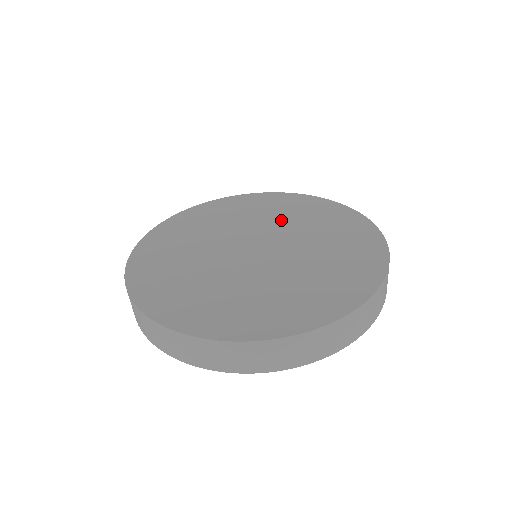
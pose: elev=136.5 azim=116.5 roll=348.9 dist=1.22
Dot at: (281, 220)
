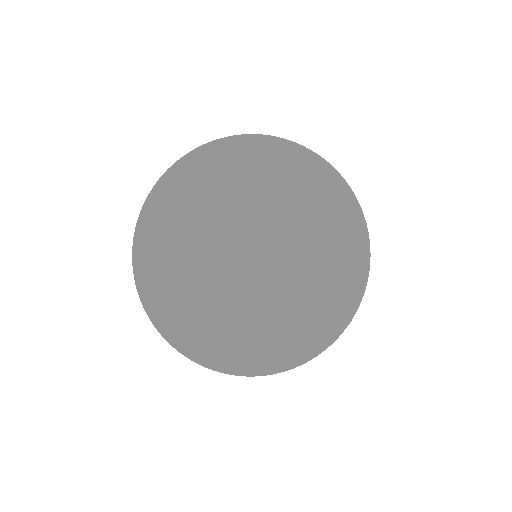
Dot at: (277, 202)
